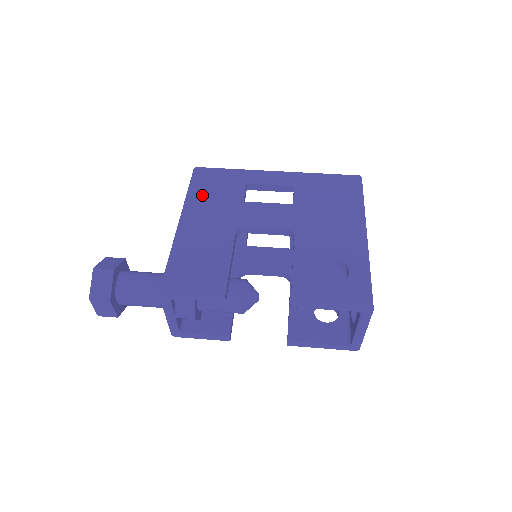
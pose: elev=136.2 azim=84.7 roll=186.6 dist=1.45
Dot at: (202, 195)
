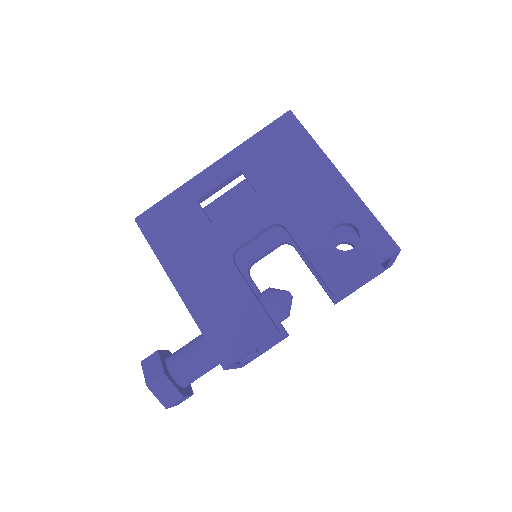
Dot at: (170, 245)
